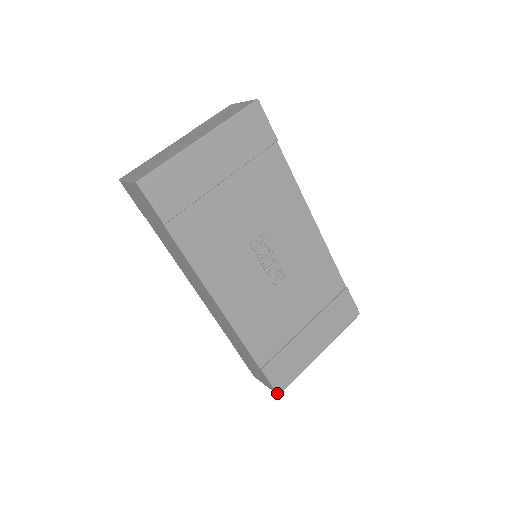
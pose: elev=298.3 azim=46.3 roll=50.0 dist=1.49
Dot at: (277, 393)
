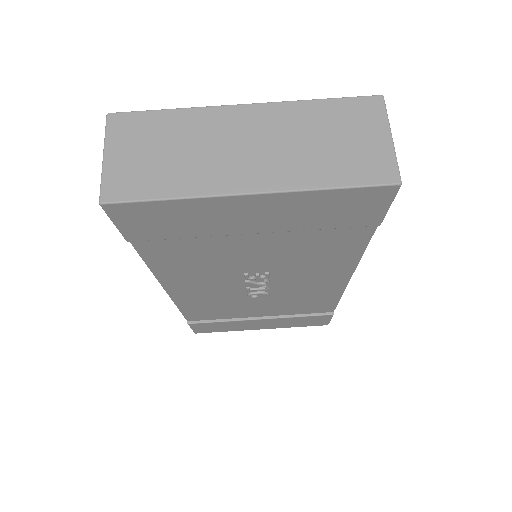
Dot at: (194, 332)
